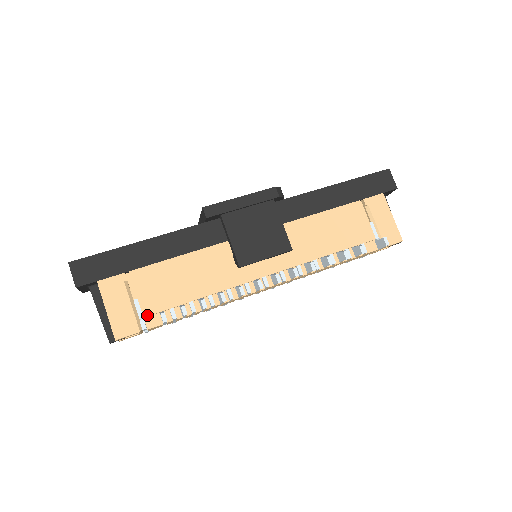
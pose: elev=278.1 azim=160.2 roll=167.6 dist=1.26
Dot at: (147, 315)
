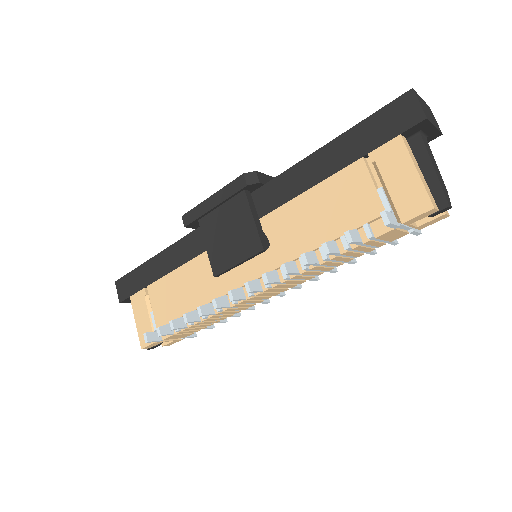
Dot at: occluded
